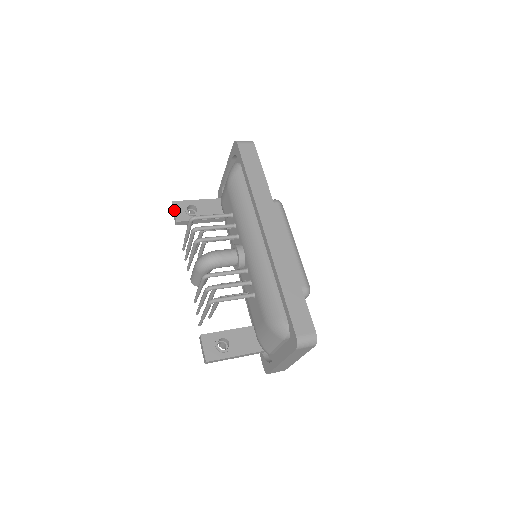
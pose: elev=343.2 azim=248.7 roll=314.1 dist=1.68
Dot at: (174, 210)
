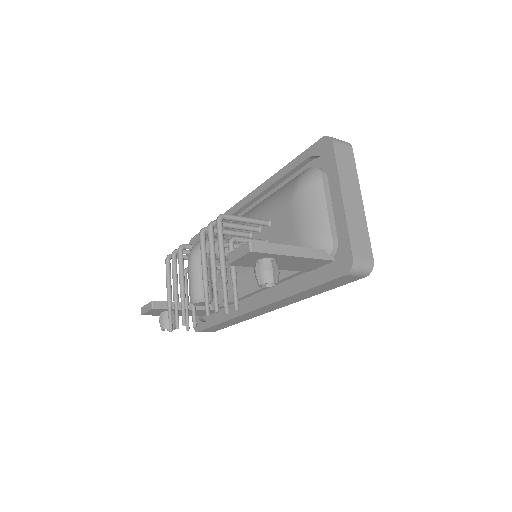
Dot at: (146, 305)
